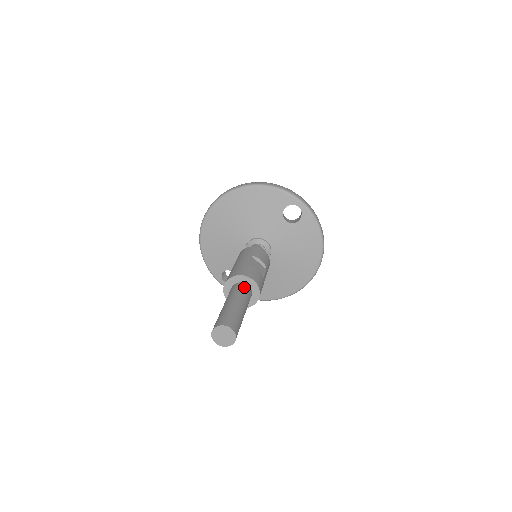
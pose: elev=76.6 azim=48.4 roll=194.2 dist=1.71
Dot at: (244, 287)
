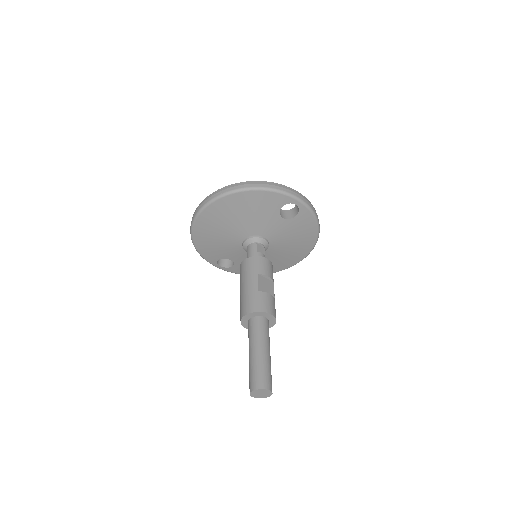
Dot at: (263, 323)
